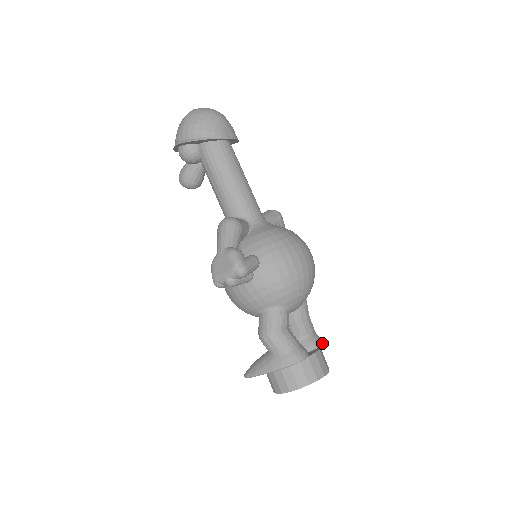
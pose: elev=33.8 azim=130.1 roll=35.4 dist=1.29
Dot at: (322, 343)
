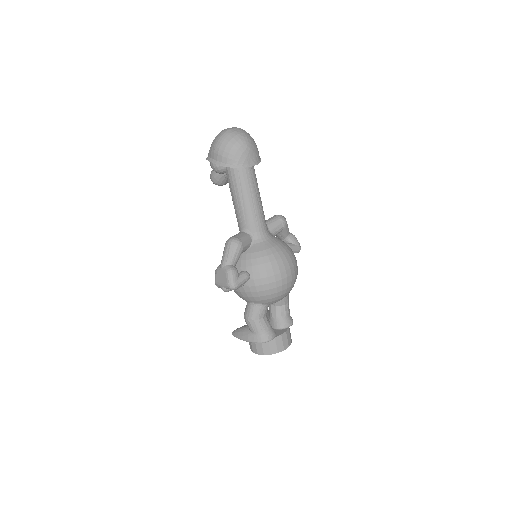
Dot at: (291, 325)
